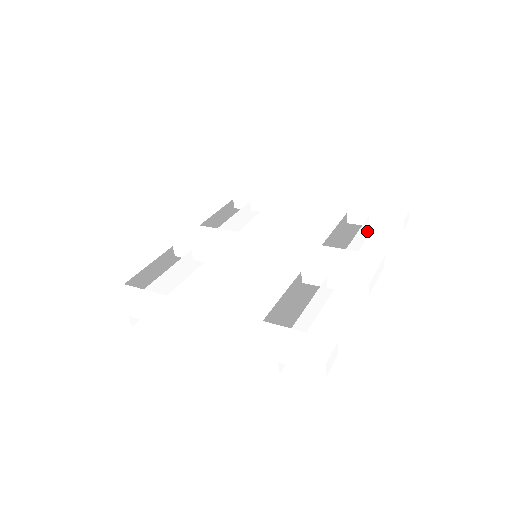
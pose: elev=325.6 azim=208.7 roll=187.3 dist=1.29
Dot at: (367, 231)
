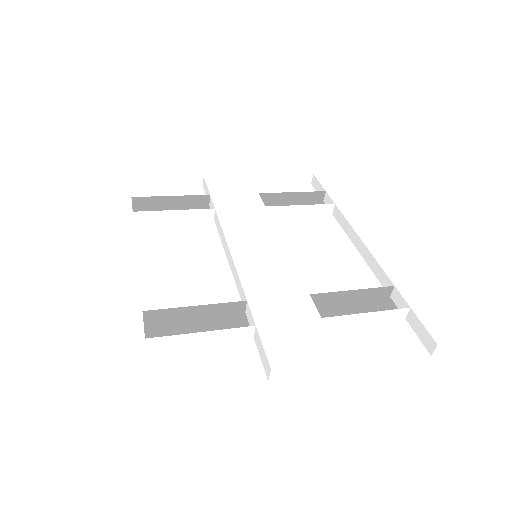
Dot at: (399, 322)
